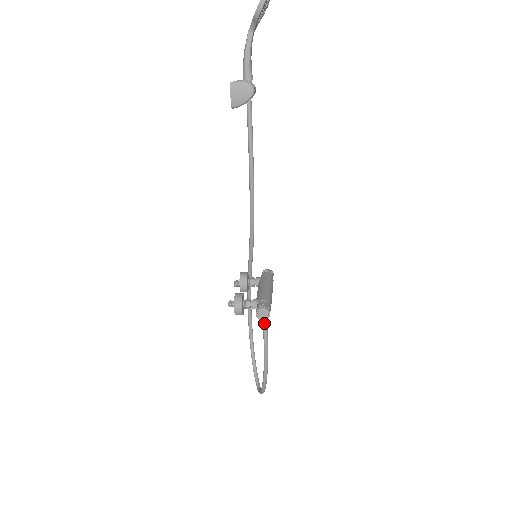
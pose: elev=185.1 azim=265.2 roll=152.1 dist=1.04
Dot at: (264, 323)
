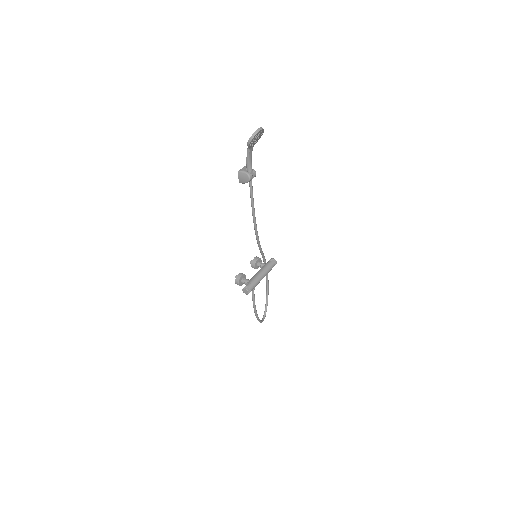
Dot at: (252, 293)
